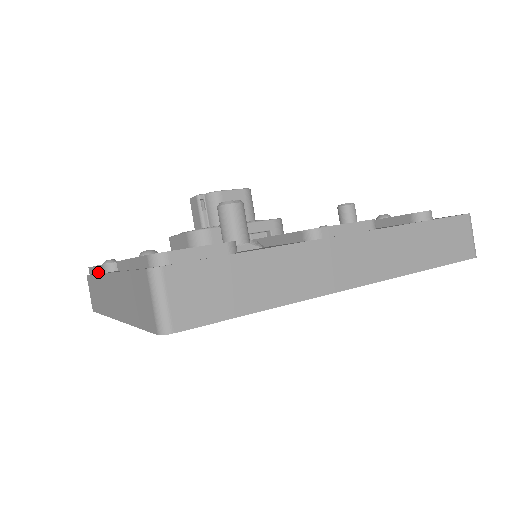
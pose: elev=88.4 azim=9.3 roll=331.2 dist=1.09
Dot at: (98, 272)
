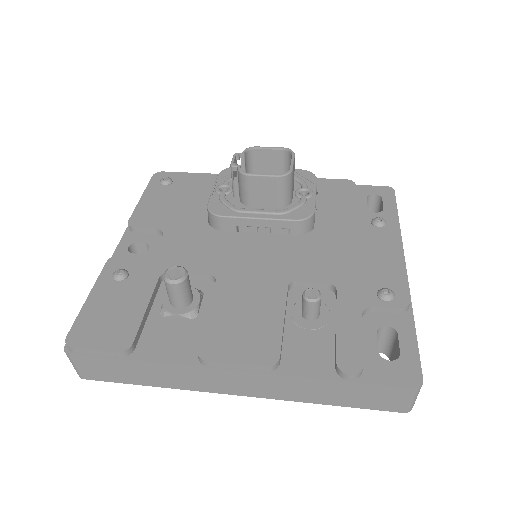
Dot at: occluded
